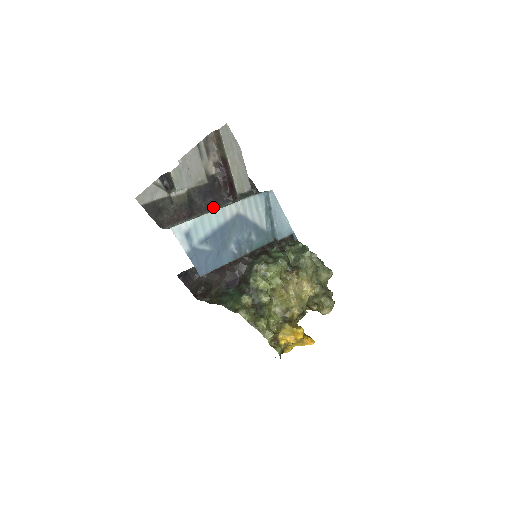
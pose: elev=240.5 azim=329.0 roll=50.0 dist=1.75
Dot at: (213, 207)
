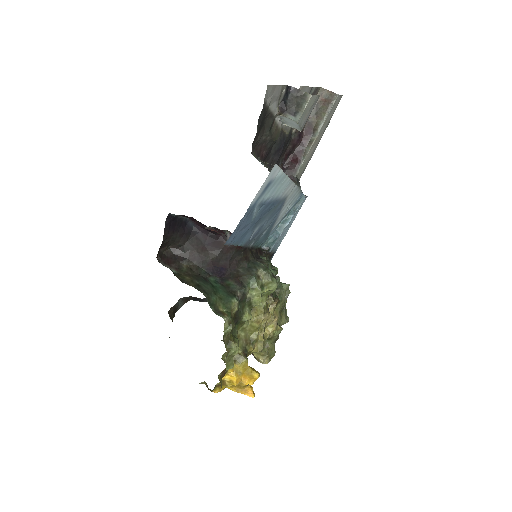
Dot at: occluded
